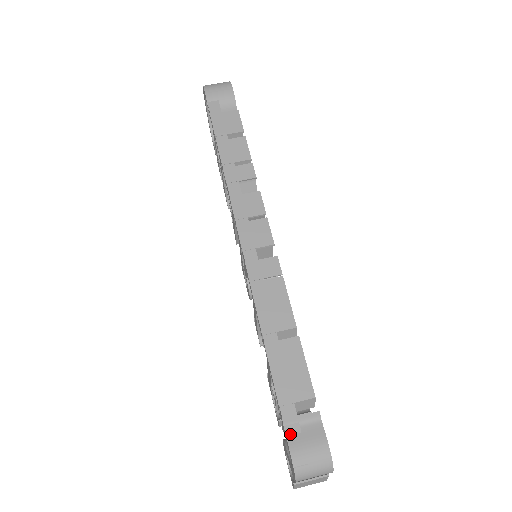
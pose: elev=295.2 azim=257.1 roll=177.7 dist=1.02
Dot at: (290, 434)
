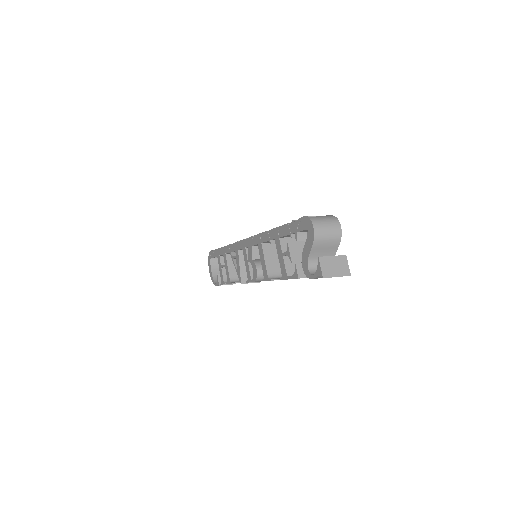
Dot at: occluded
